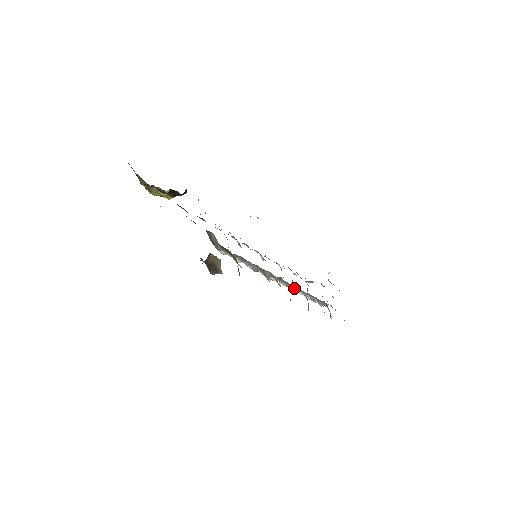
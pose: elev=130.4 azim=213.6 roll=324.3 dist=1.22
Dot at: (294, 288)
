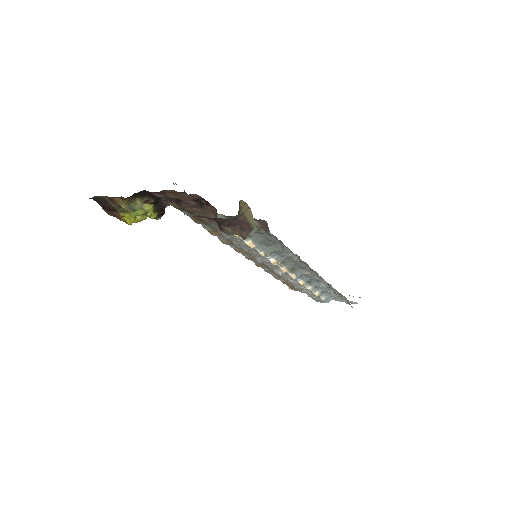
Dot at: (303, 279)
